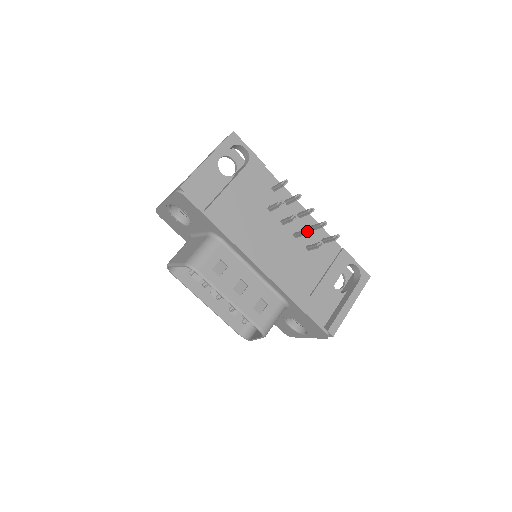
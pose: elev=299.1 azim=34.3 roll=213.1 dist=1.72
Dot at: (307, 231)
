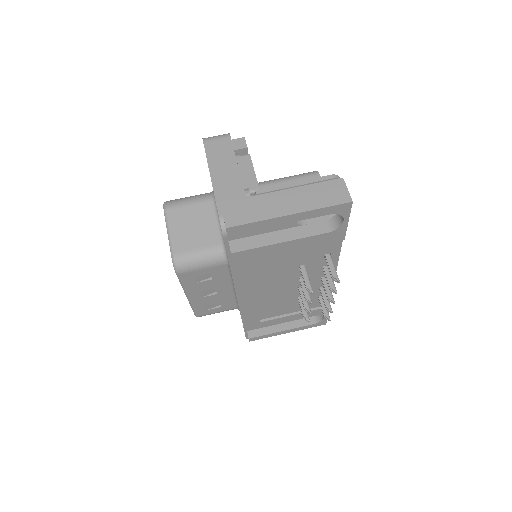
Dot at: (308, 309)
